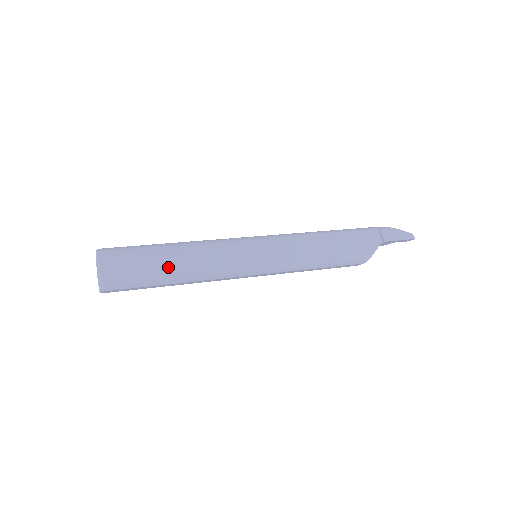
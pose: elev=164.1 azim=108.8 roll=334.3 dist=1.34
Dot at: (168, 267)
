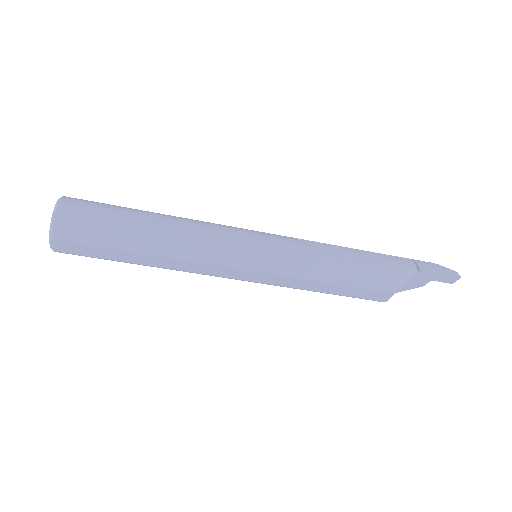
Dot at: (142, 227)
